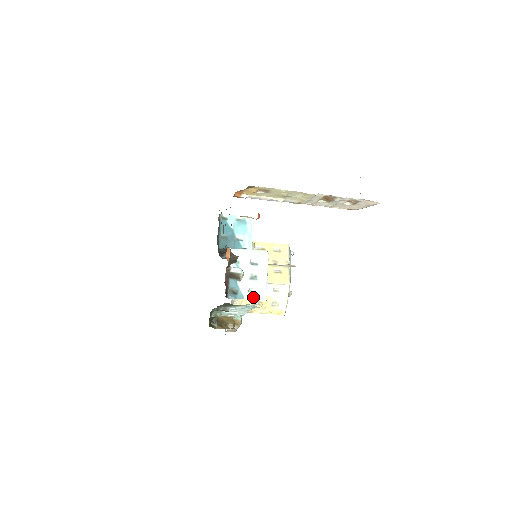
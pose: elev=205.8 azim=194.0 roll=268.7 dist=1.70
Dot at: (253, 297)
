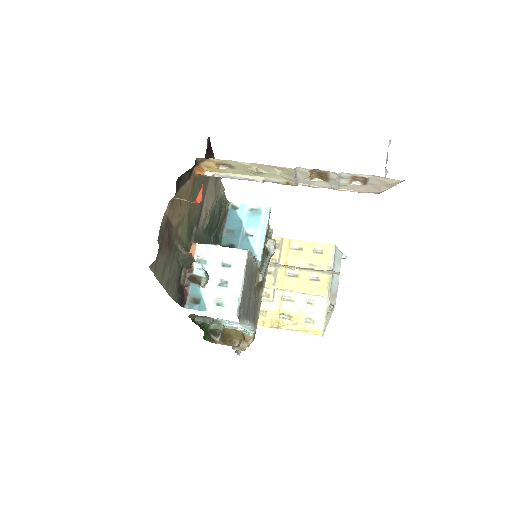
Dot at: (219, 310)
